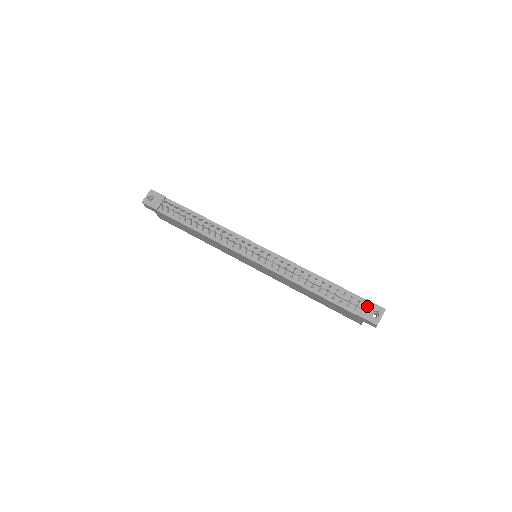
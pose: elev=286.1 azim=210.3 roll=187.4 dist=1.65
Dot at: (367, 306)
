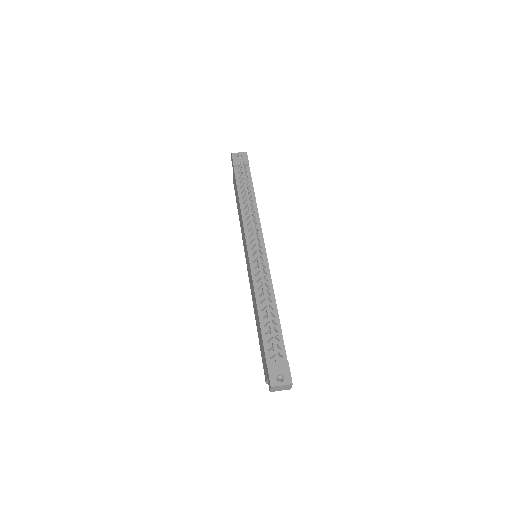
Dot at: (282, 366)
